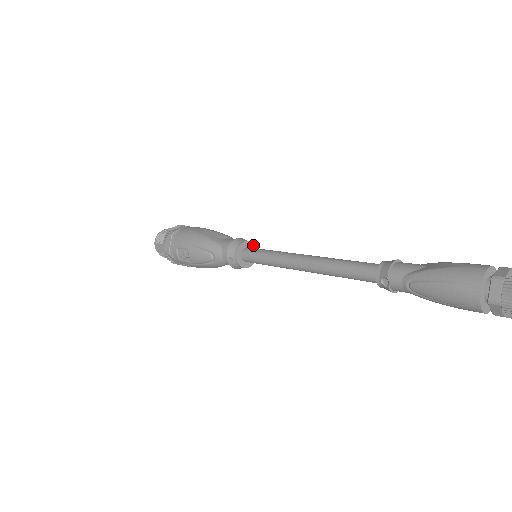
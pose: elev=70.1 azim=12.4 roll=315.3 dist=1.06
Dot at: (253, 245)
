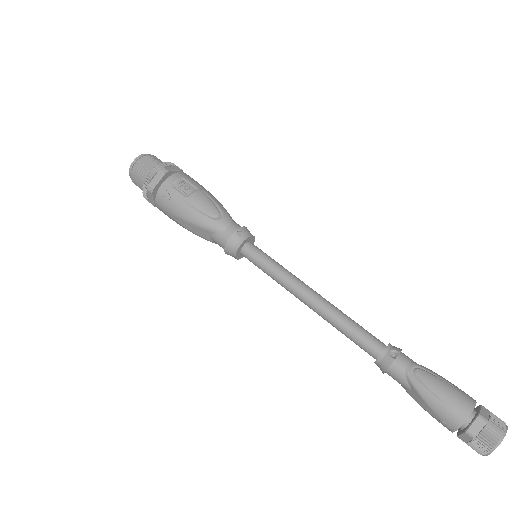
Dot at: occluded
